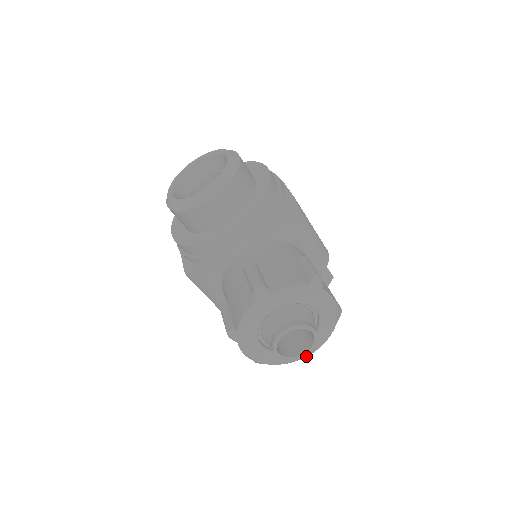
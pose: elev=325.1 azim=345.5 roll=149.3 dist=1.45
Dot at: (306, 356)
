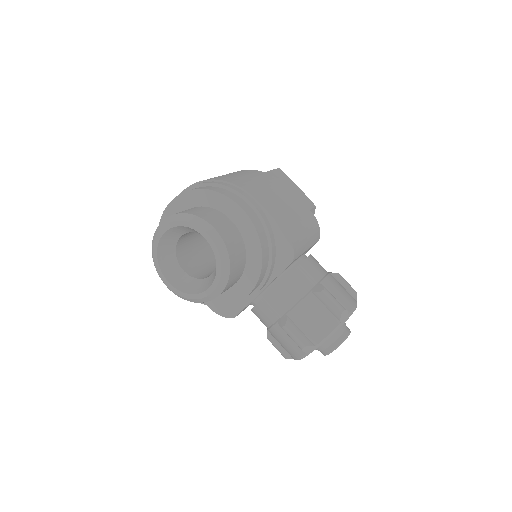
Dot at: occluded
